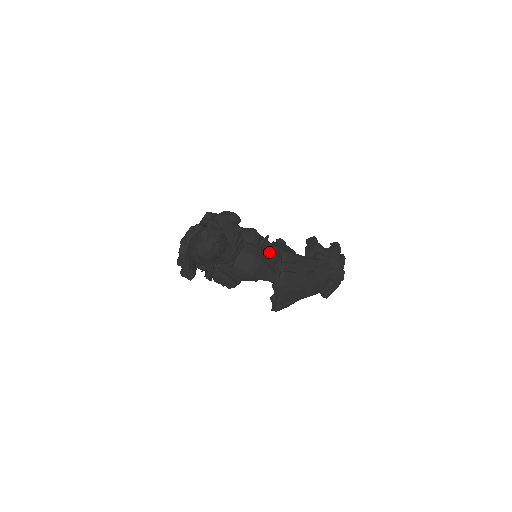
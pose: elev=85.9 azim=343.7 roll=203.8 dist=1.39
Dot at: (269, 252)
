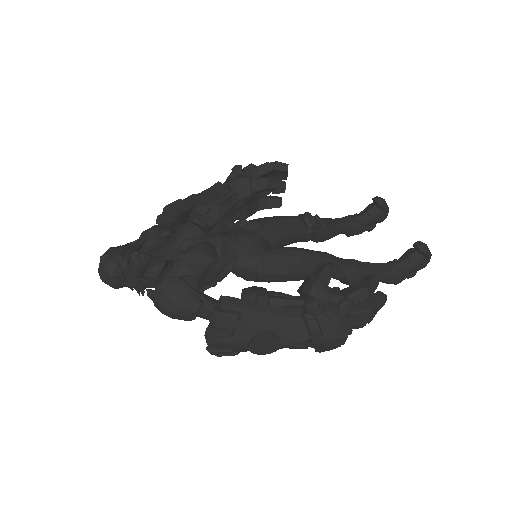
Dot at: (250, 269)
